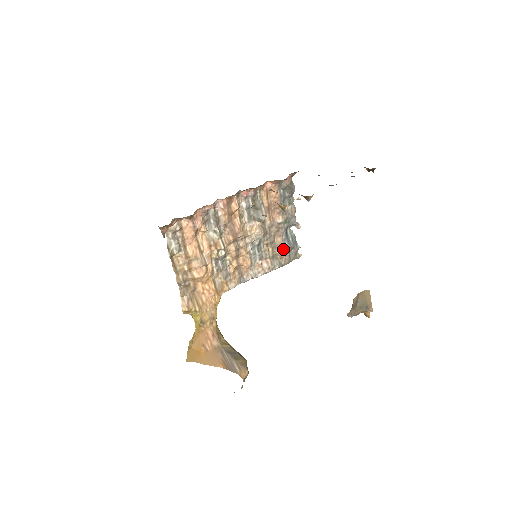
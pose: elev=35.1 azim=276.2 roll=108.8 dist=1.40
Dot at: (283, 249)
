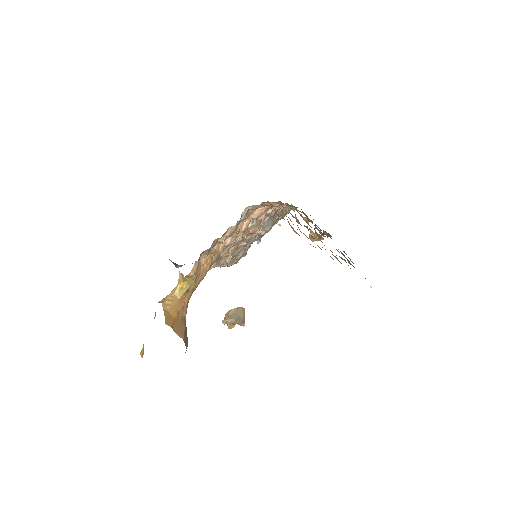
Dot at: (244, 254)
